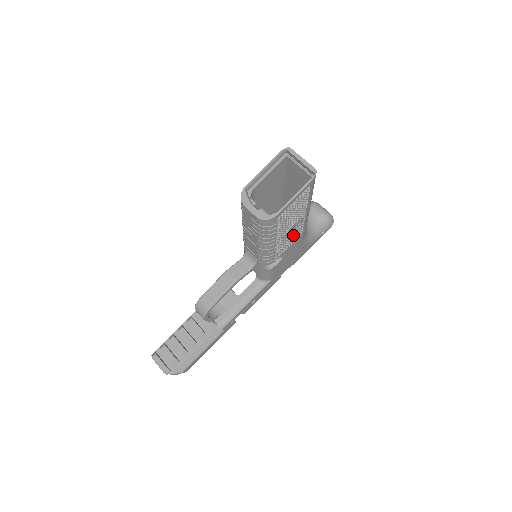
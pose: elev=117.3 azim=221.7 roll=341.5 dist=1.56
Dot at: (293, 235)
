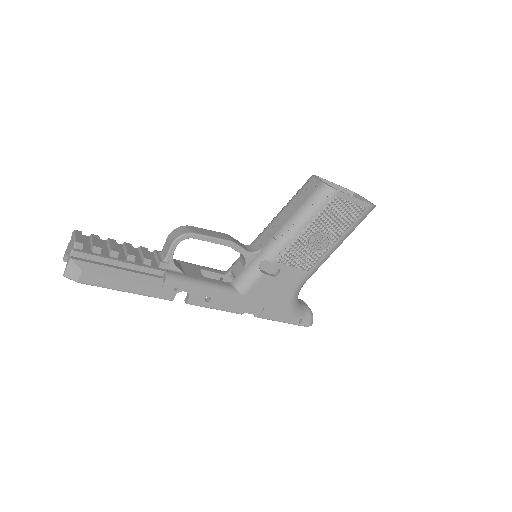
Dot at: (309, 255)
